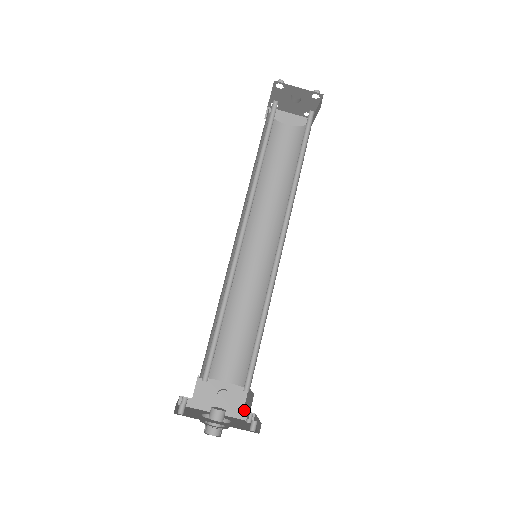
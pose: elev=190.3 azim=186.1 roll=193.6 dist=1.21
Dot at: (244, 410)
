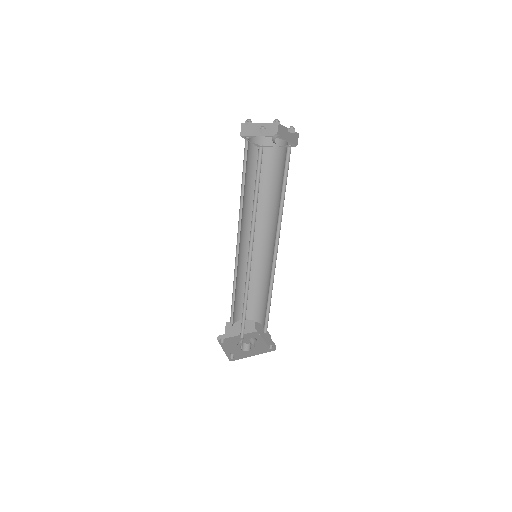
Dot at: (257, 330)
